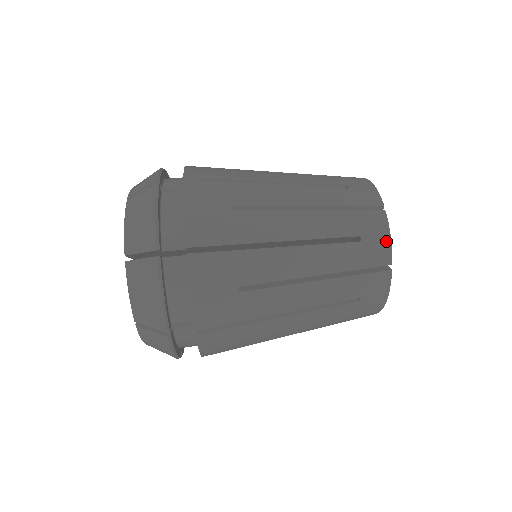
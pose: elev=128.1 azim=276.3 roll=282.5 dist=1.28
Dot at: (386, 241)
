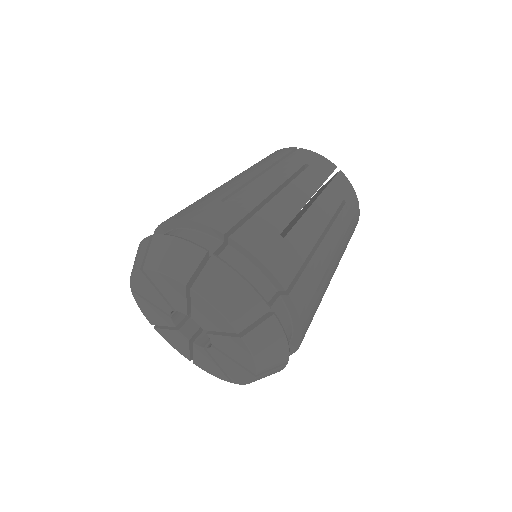
Dot at: (353, 192)
